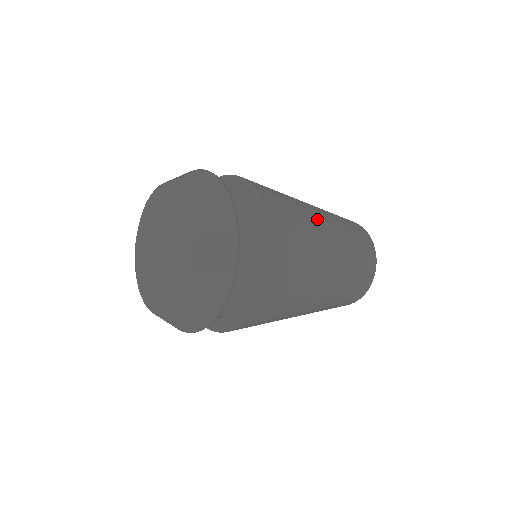
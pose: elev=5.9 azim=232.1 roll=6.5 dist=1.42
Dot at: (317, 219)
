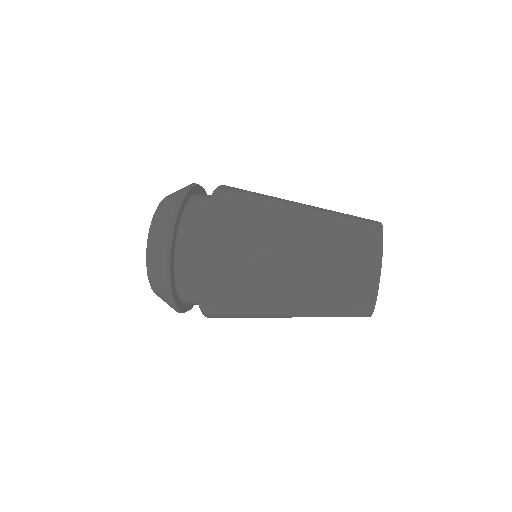
Dot at: (275, 299)
